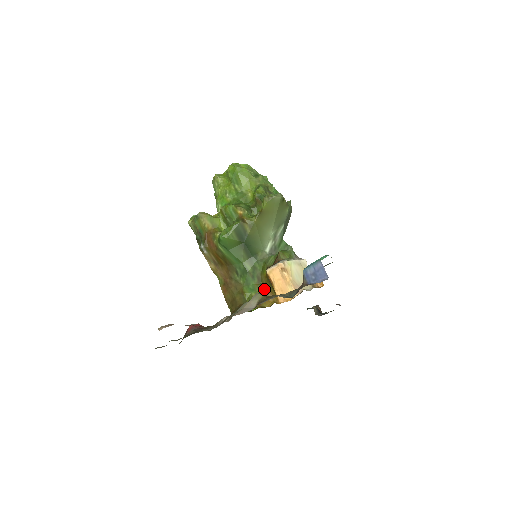
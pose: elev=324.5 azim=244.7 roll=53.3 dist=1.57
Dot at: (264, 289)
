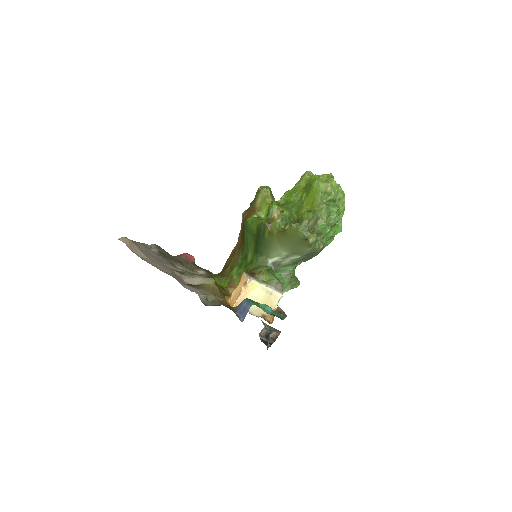
Dot at: occluded
